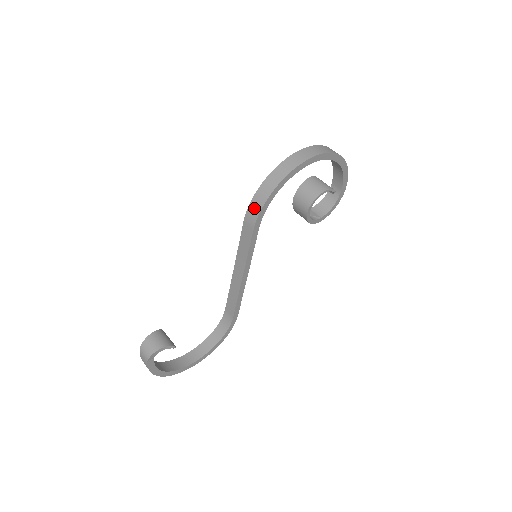
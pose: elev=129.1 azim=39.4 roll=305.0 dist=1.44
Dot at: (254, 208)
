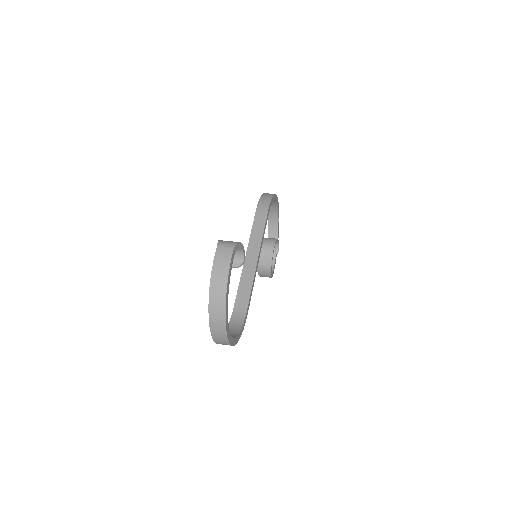
Dot at: (264, 201)
